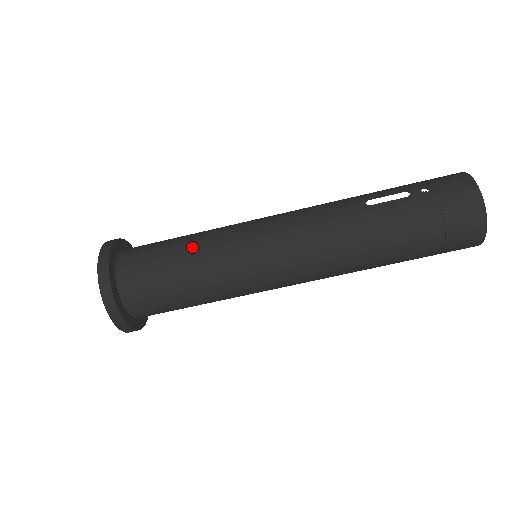
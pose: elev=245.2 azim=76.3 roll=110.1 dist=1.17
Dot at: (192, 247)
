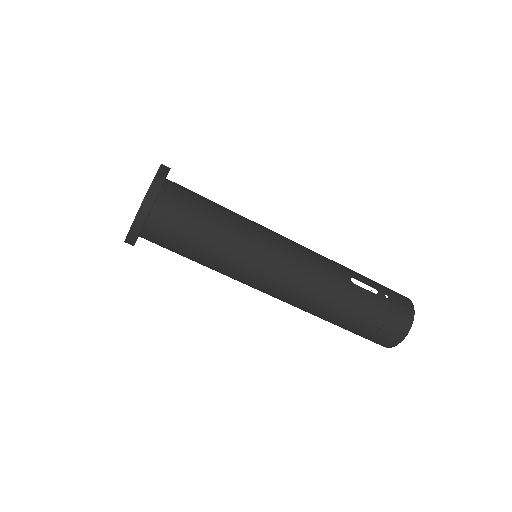
Dot at: (226, 223)
